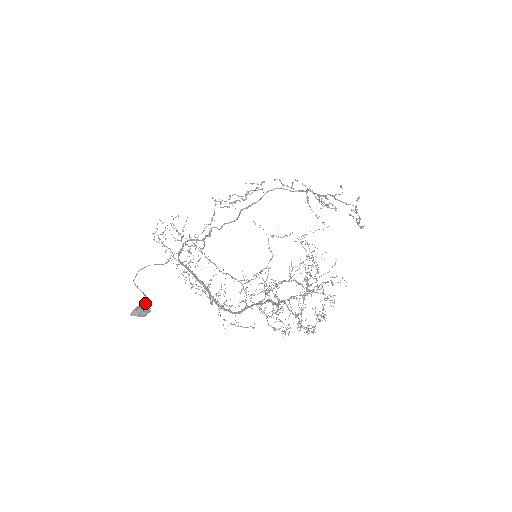
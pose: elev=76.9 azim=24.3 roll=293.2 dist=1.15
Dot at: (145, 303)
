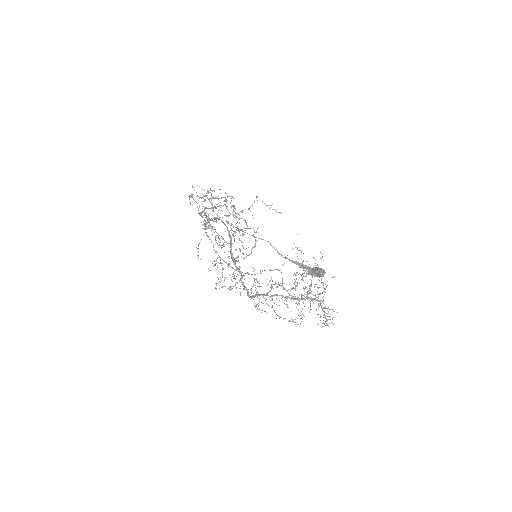
Dot at: (304, 266)
